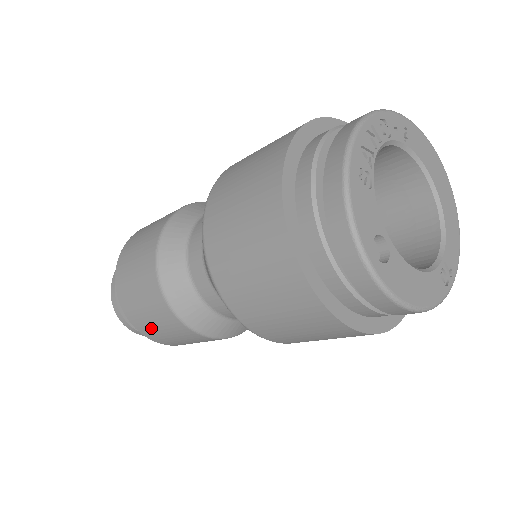
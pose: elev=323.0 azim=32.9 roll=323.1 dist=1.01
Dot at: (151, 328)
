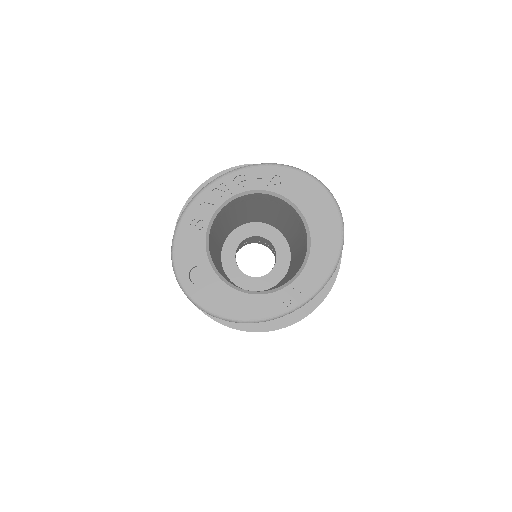
Dot at: occluded
